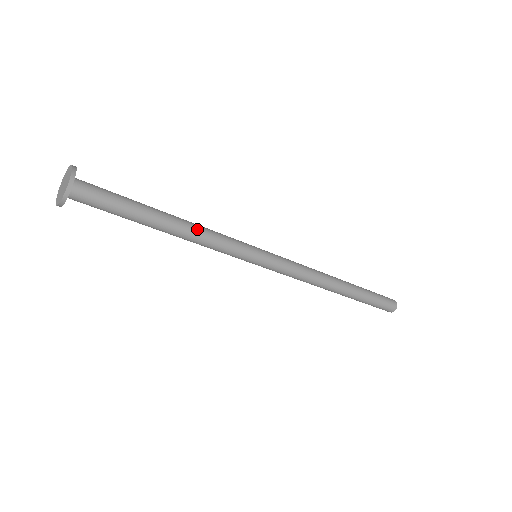
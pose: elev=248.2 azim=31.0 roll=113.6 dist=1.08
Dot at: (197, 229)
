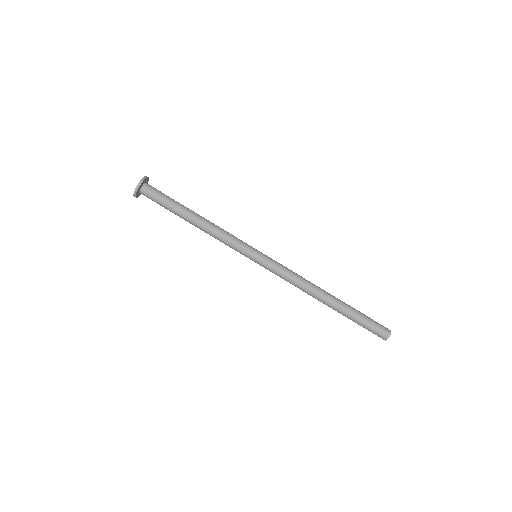
Dot at: (213, 225)
